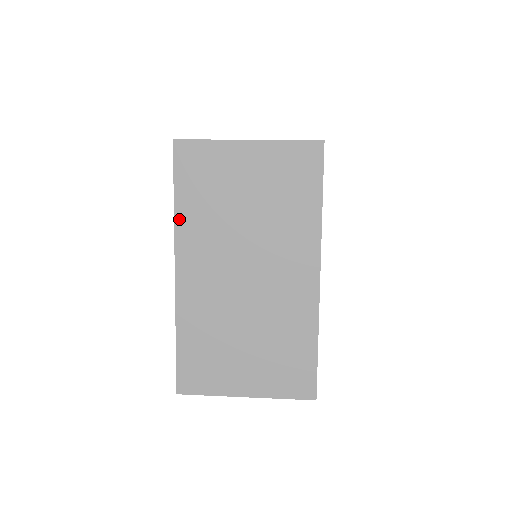
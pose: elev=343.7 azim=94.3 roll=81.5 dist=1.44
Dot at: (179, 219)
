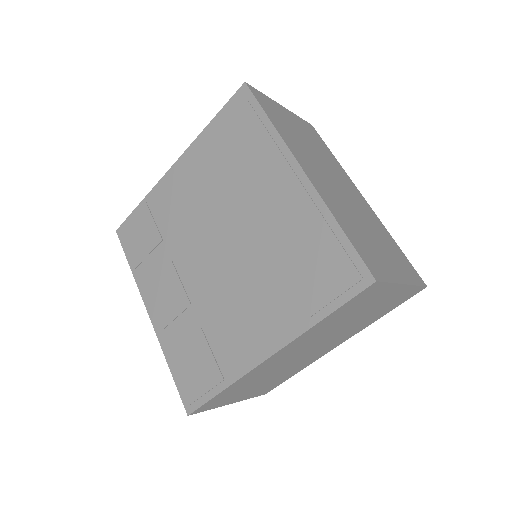
Dot at: (280, 132)
